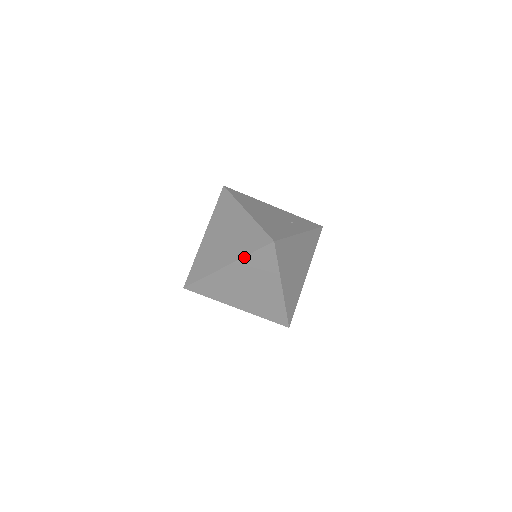
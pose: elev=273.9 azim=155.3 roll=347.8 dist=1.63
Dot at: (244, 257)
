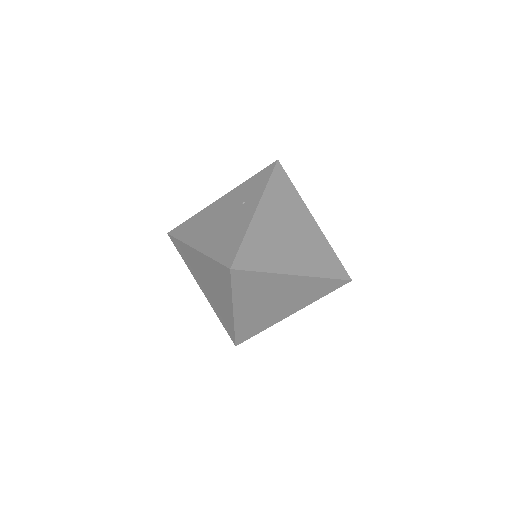
Dot at: (232, 297)
